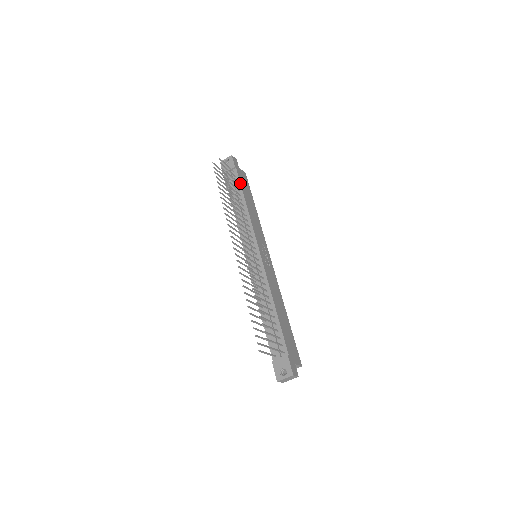
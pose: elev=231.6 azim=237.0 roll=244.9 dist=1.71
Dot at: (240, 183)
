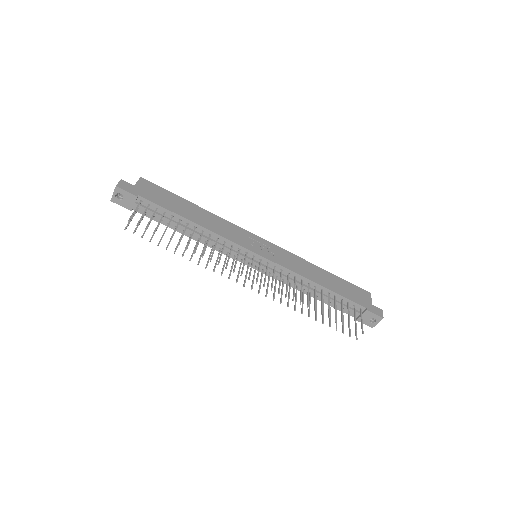
Dot at: (164, 208)
